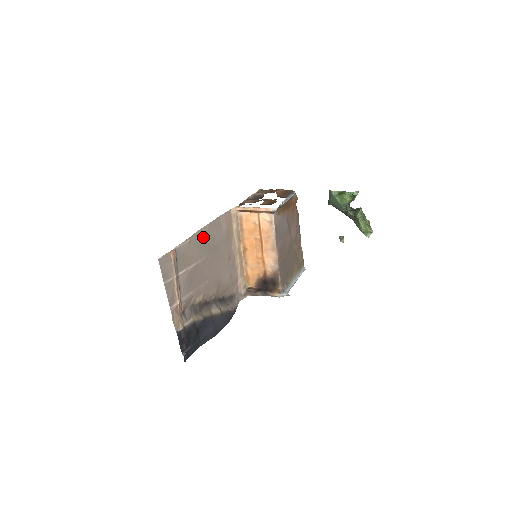
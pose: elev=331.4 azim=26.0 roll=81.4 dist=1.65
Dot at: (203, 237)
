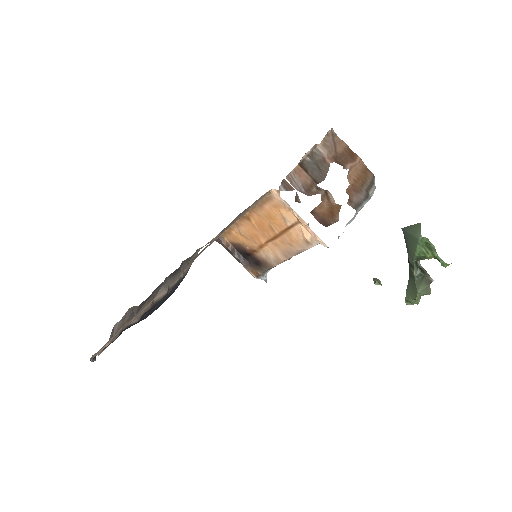
Dot at: (191, 261)
